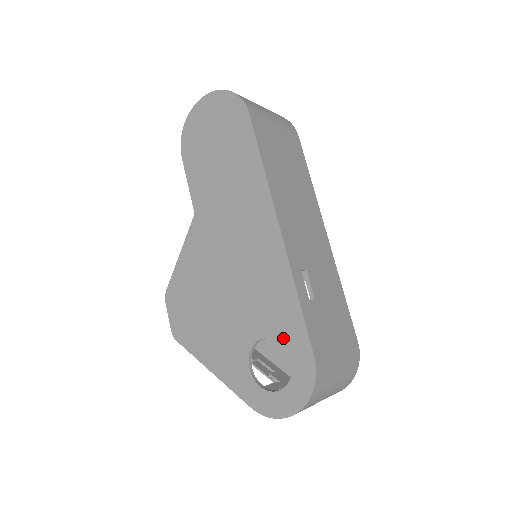
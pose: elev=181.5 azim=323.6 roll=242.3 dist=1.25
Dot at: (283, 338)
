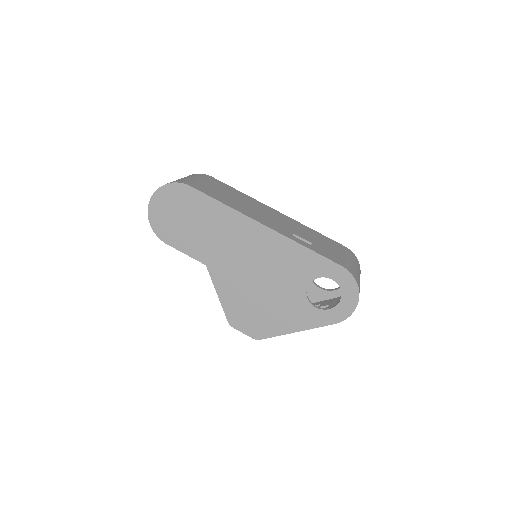
Dot at: (318, 274)
